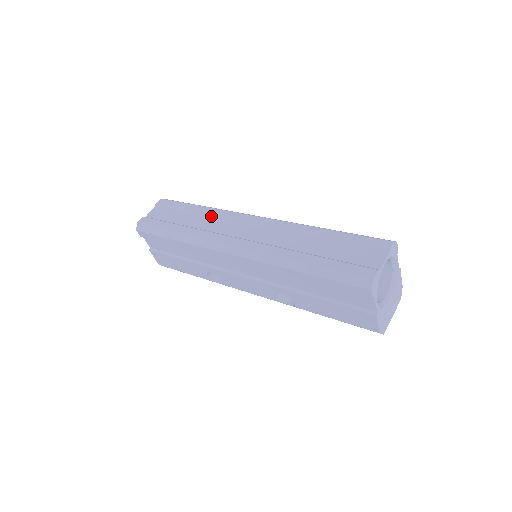
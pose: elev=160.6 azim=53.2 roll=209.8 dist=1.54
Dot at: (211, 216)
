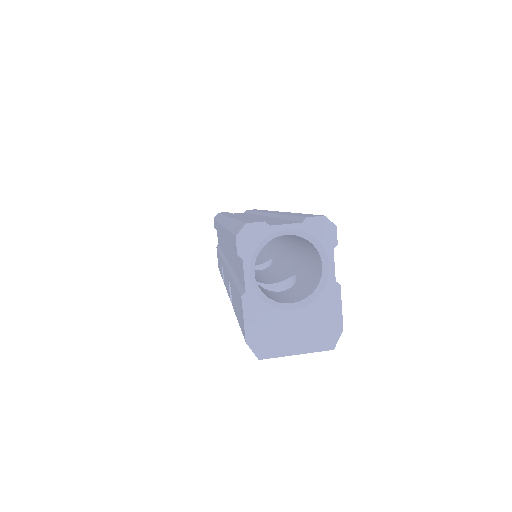
Dot at: (256, 212)
